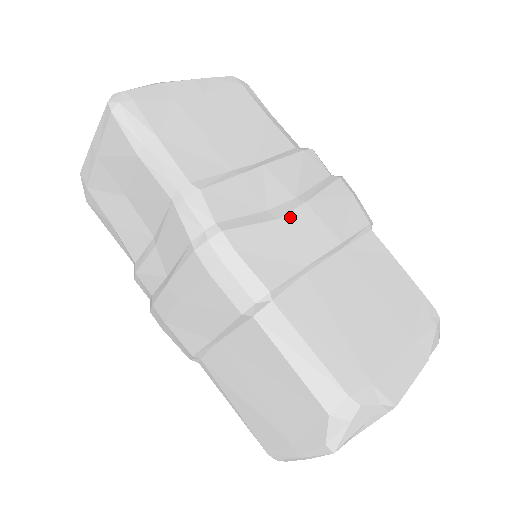
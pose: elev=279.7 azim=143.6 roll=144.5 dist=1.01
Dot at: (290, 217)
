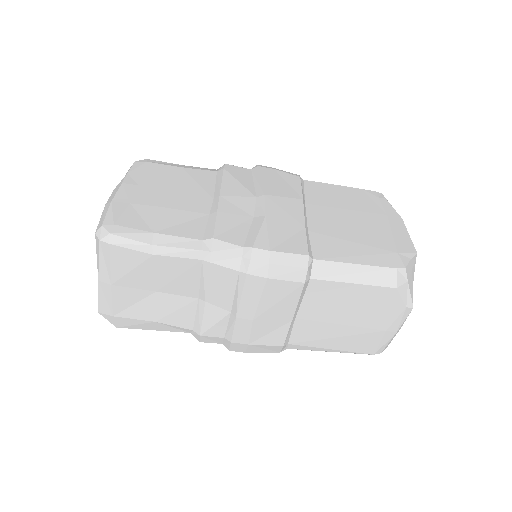
Dot at: (268, 209)
